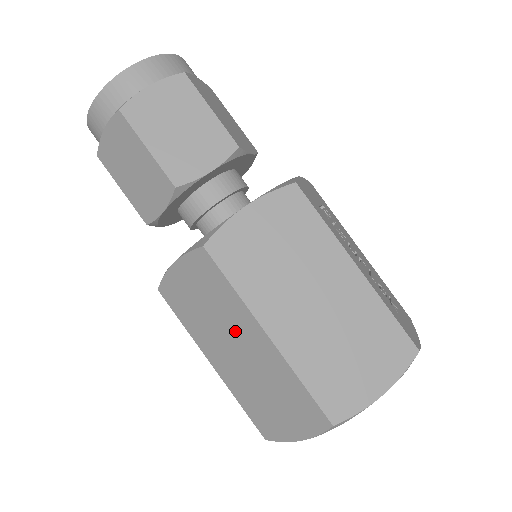
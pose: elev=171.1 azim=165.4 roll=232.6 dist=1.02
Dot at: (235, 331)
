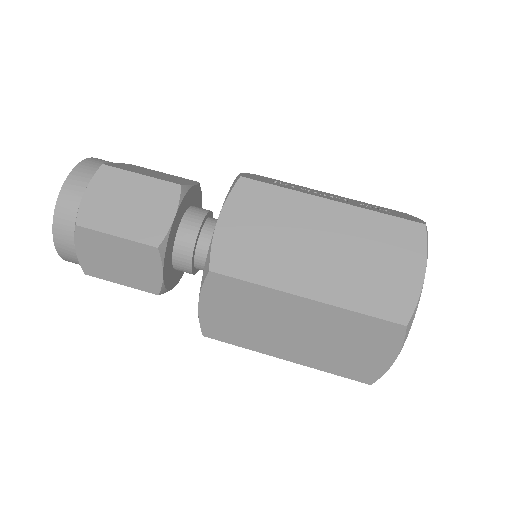
Dot at: (281, 316)
